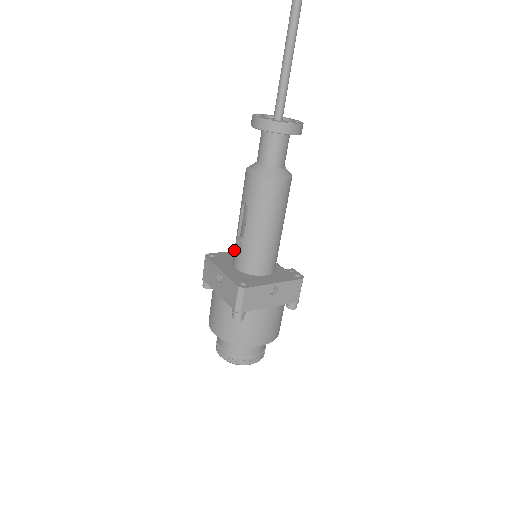
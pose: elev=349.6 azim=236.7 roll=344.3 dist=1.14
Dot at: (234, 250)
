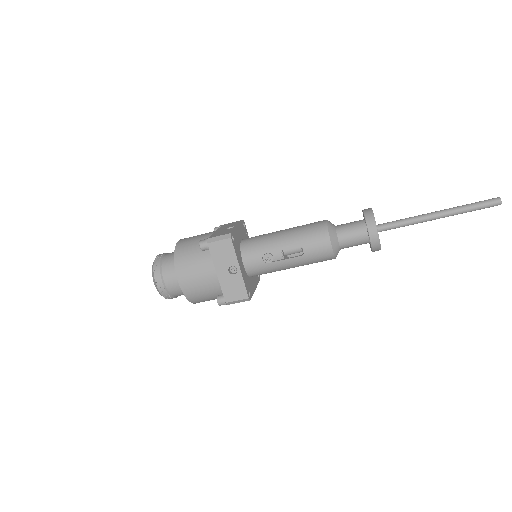
Dot at: (254, 251)
